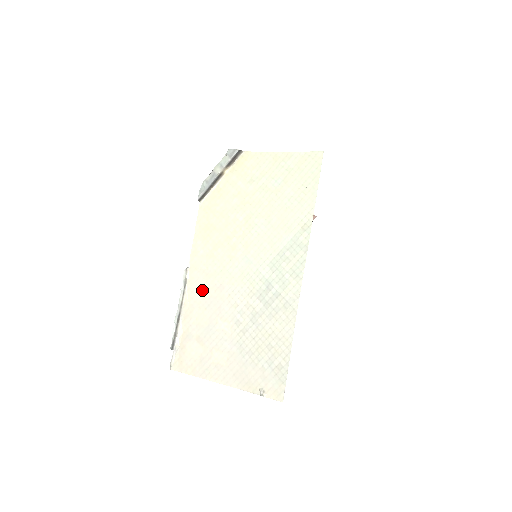
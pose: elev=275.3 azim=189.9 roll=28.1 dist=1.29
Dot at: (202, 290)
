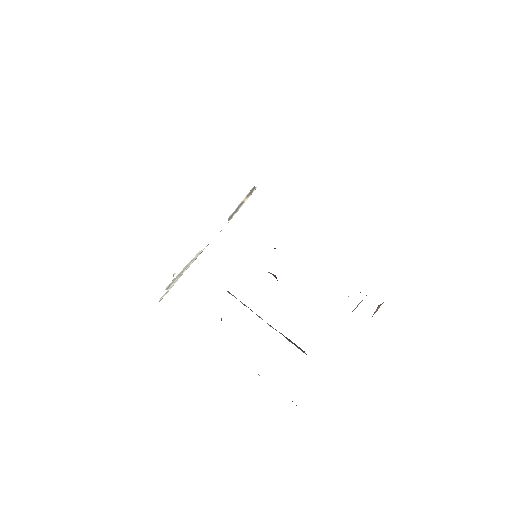
Dot at: occluded
